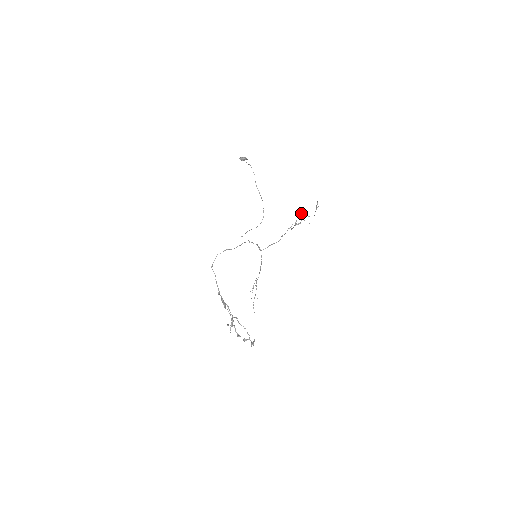
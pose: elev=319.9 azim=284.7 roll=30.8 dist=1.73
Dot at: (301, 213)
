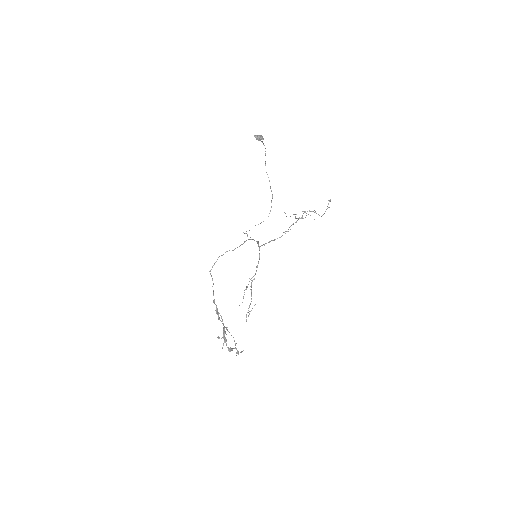
Dot at: occluded
